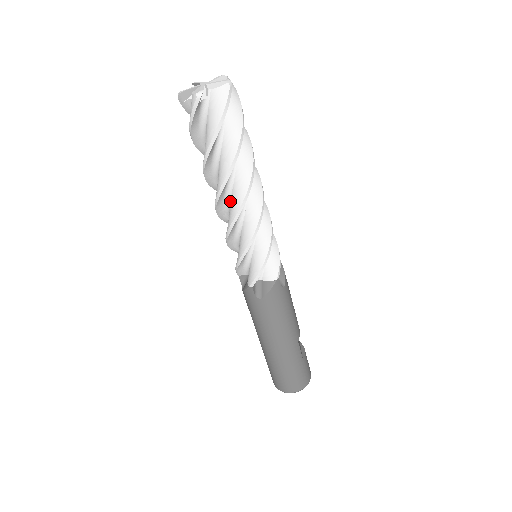
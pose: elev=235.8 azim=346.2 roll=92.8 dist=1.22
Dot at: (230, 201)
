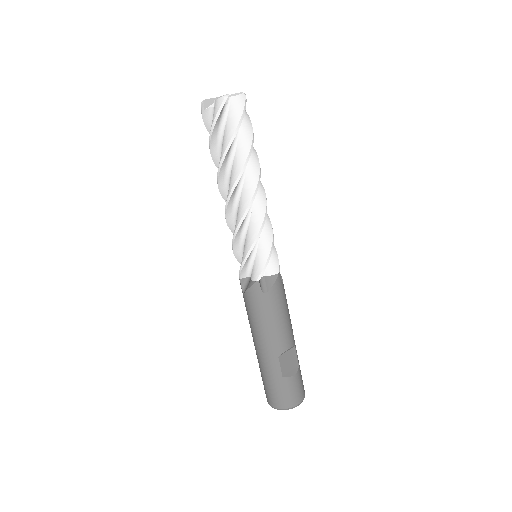
Dot at: occluded
